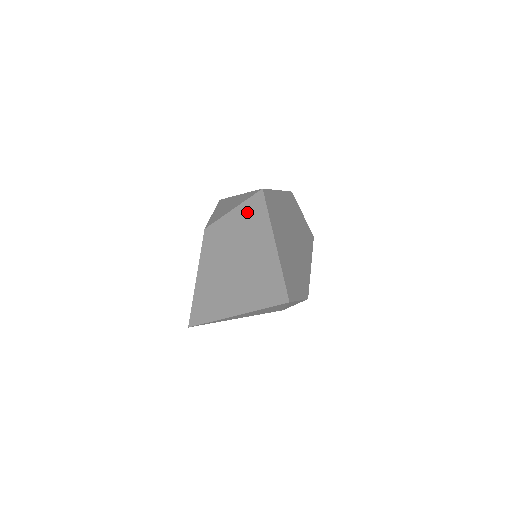
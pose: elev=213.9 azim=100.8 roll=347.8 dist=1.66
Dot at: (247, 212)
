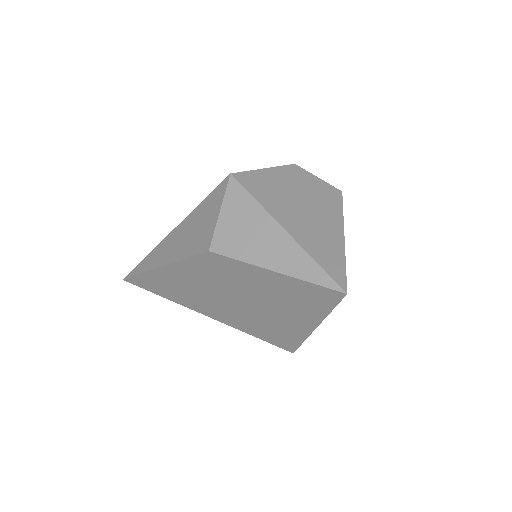
Dot at: (299, 289)
